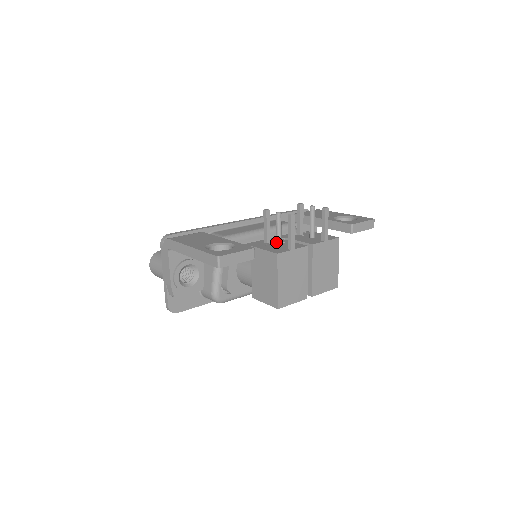
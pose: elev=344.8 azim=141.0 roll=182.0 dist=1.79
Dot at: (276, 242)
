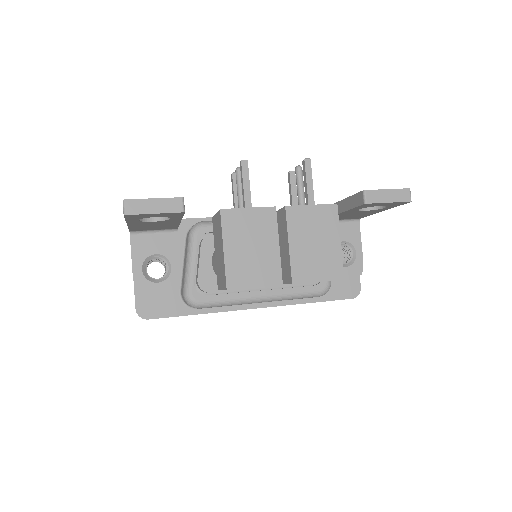
Dot at: (238, 207)
